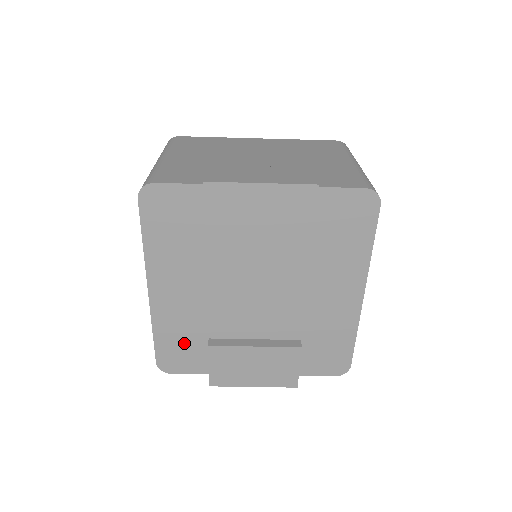
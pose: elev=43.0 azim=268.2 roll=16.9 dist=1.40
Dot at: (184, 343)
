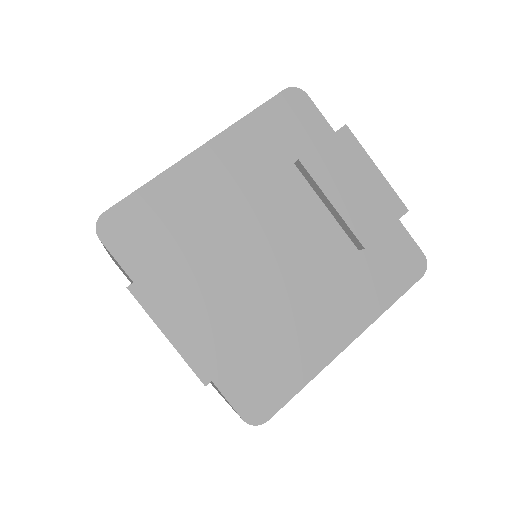
Dot at: (159, 223)
